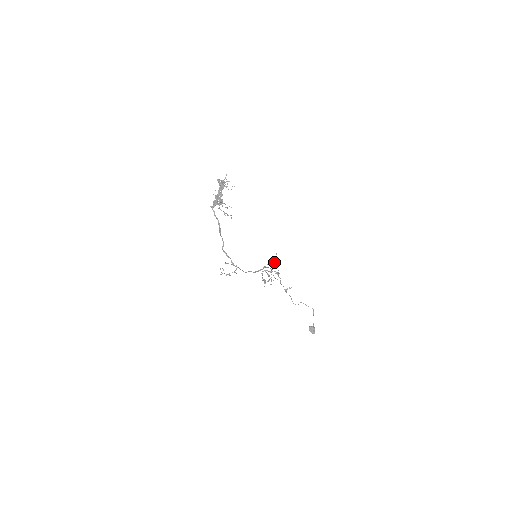
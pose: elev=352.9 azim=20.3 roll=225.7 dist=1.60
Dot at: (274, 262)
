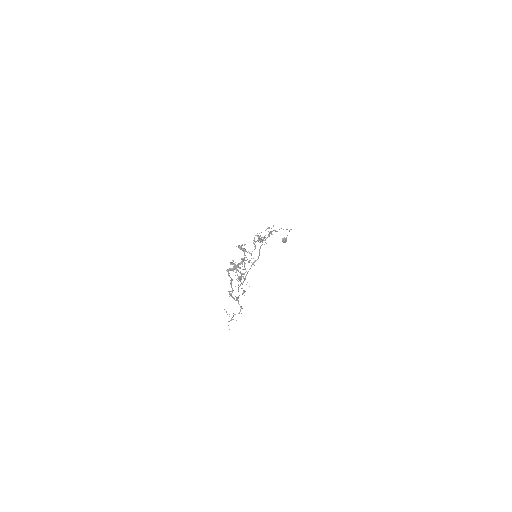
Dot at: (268, 227)
